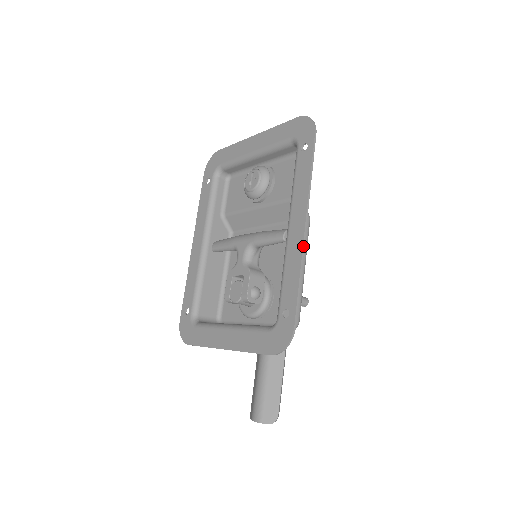
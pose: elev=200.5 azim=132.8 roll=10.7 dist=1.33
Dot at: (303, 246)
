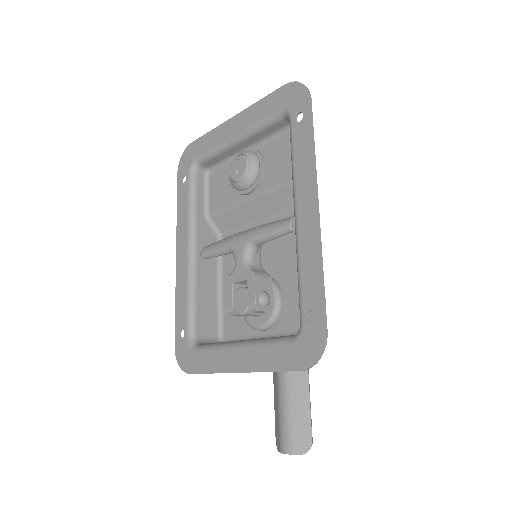
Dot at: (319, 232)
